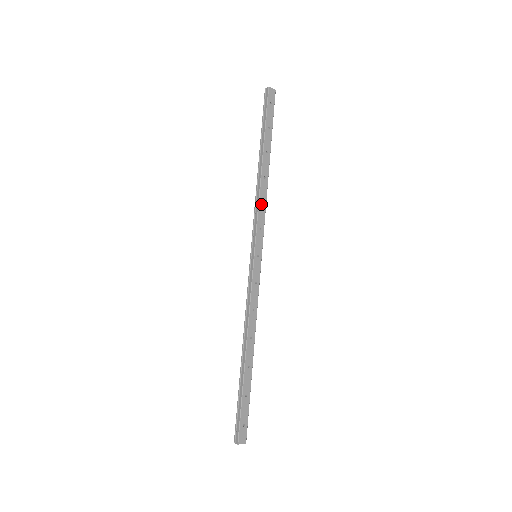
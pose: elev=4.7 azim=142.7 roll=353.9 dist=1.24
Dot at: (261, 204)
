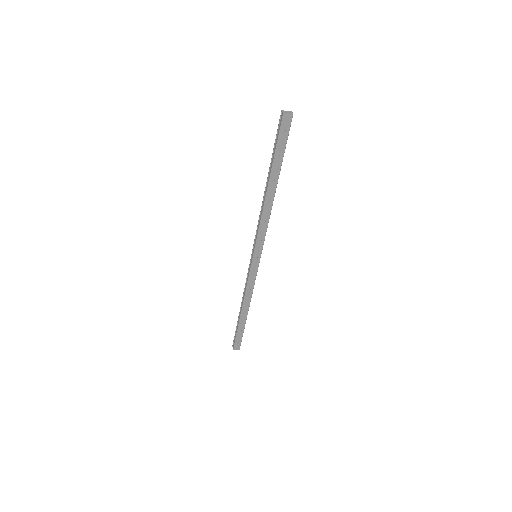
Dot at: (263, 222)
